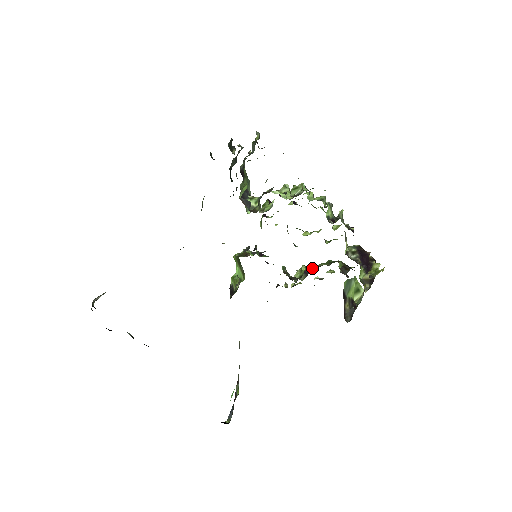
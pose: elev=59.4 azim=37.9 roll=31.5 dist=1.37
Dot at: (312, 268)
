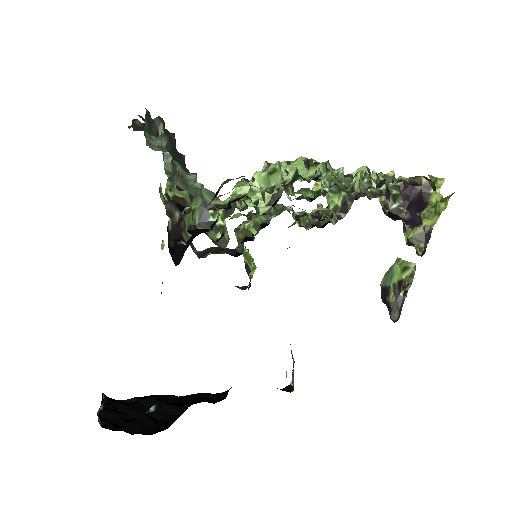
Dot at: occluded
